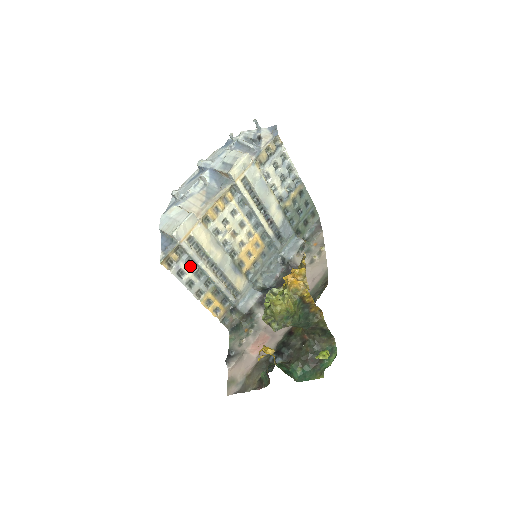
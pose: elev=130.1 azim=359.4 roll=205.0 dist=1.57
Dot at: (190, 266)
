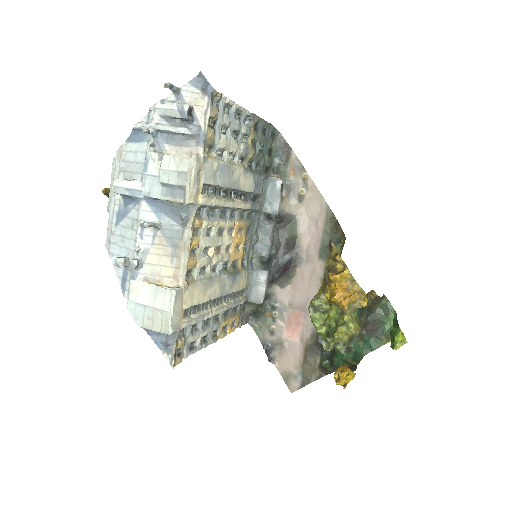
Dot at: (196, 328)
